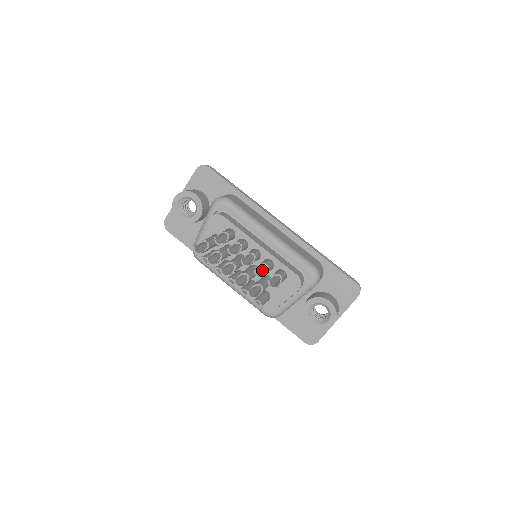
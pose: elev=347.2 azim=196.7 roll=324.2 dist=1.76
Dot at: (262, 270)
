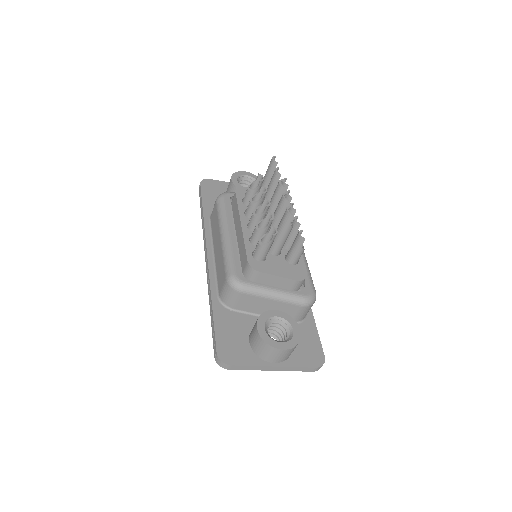
Dot at: occluded
